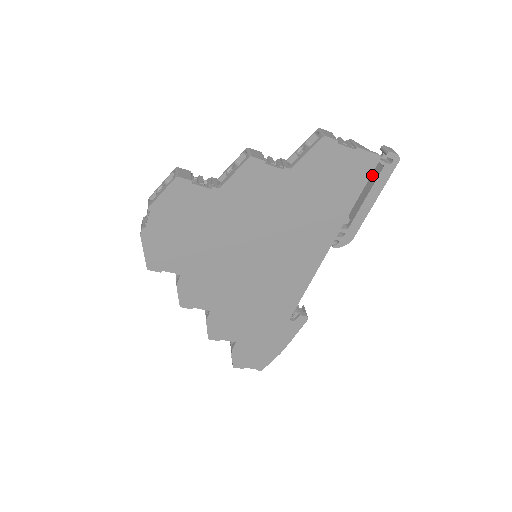
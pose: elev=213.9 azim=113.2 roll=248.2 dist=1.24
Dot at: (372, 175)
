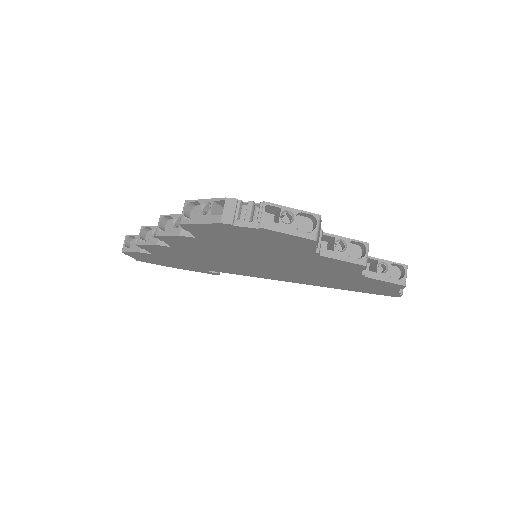
Dot at: occluded
